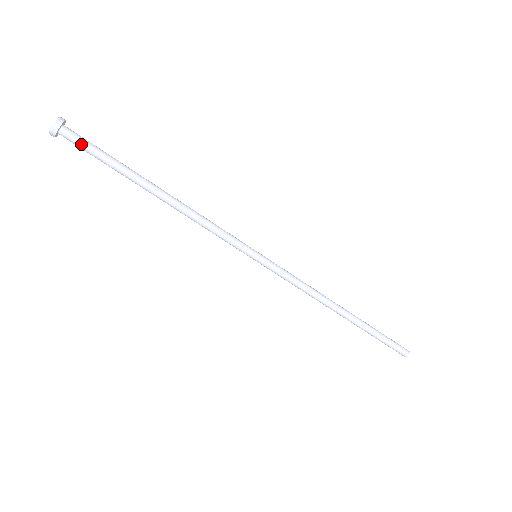
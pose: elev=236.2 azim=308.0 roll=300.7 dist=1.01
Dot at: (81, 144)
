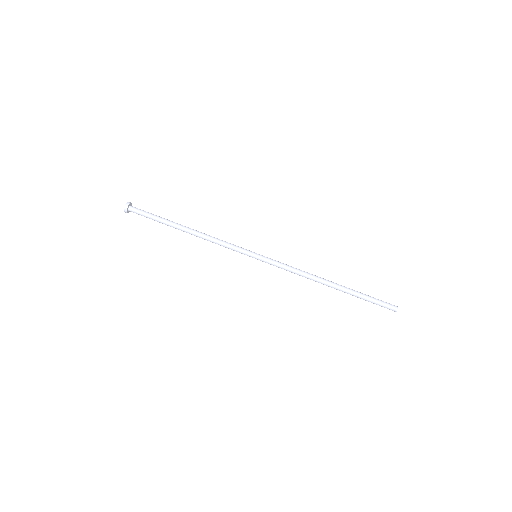
Dot at: (140, 214)
